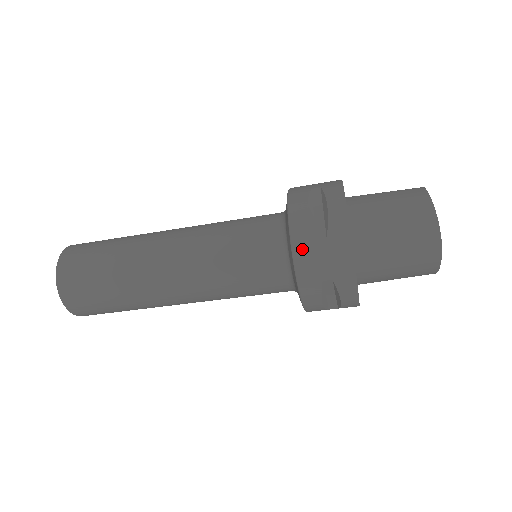
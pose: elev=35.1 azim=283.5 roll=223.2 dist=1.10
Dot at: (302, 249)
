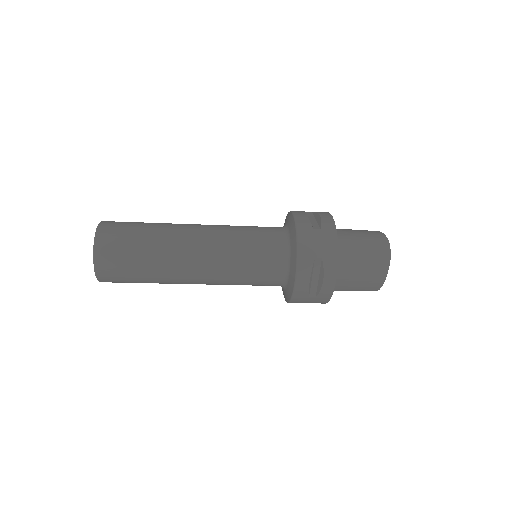
Dot at: (304, 233)
